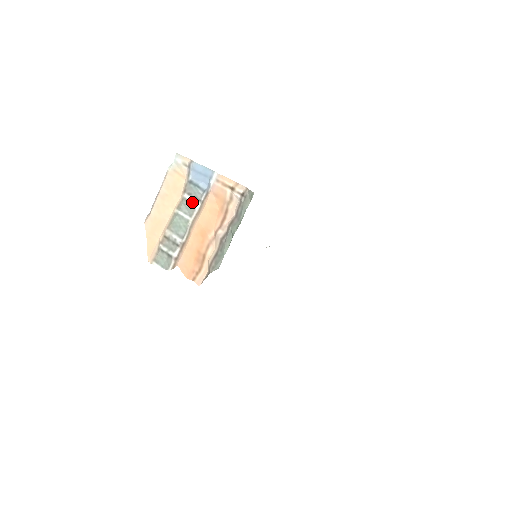
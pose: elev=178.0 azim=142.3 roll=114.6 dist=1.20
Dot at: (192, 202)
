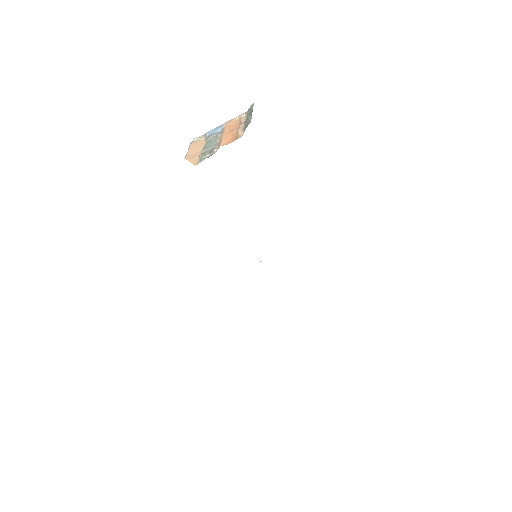
Dot at: (215, 137)
